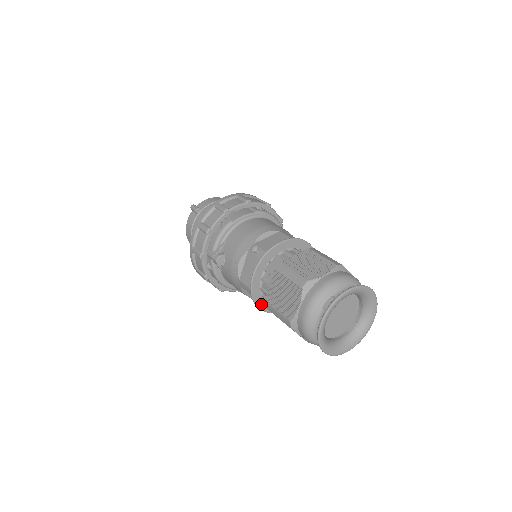
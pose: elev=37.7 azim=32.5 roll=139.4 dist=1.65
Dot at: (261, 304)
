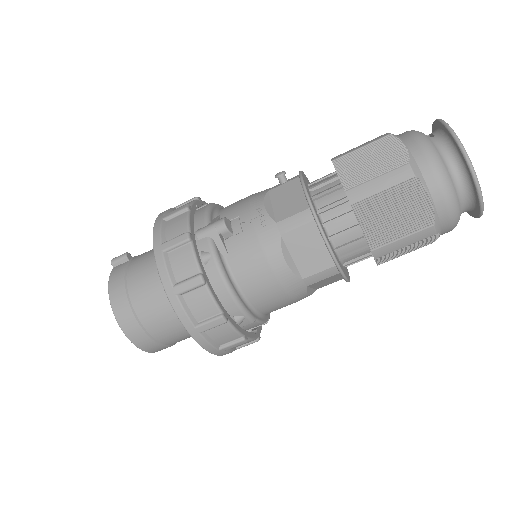
Dot at: (327, 239)
